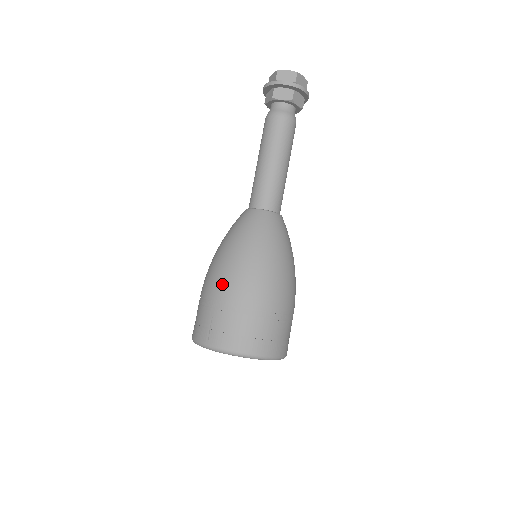
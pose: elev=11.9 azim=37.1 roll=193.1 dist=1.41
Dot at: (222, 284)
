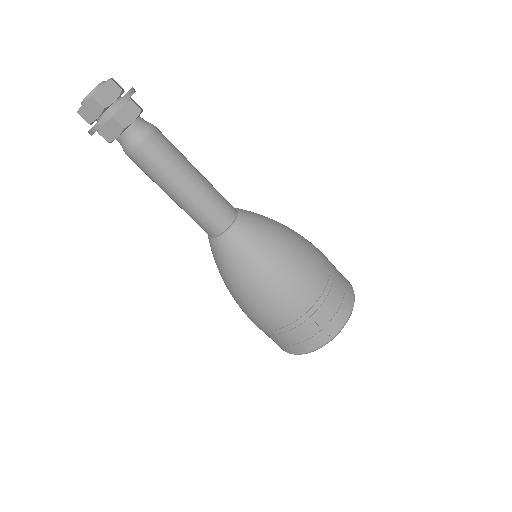
Dot at: (296, 298)
